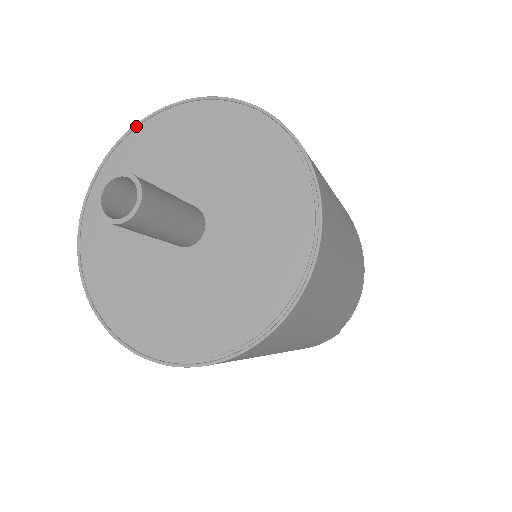
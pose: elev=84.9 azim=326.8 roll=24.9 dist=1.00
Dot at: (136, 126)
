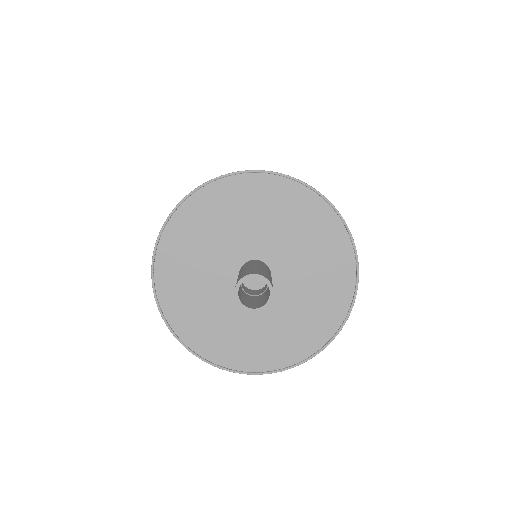
Dot at: (301, 182)
